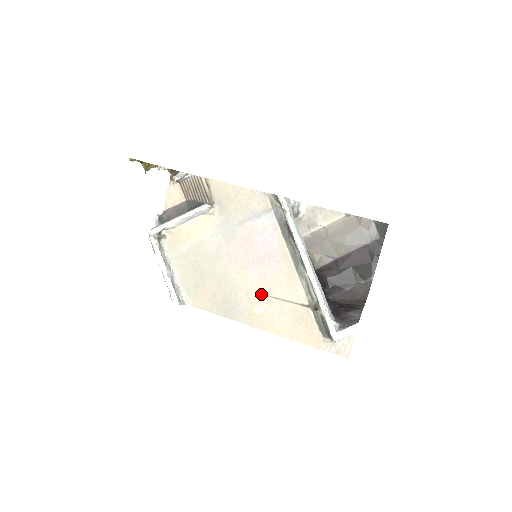
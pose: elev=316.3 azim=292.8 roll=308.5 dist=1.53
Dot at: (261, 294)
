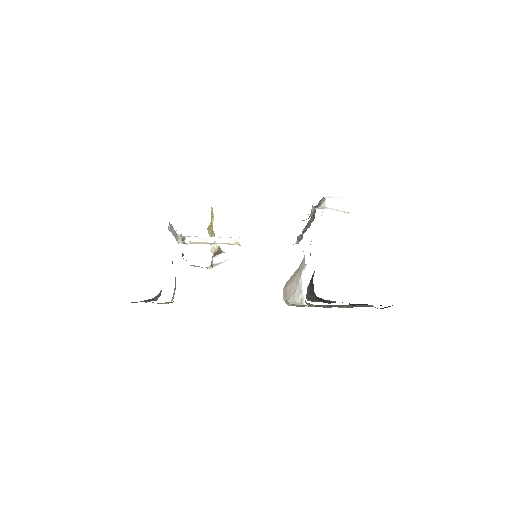
Dot at: occluded
